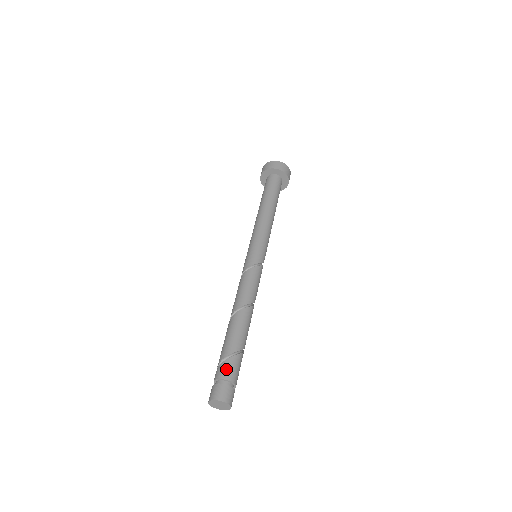
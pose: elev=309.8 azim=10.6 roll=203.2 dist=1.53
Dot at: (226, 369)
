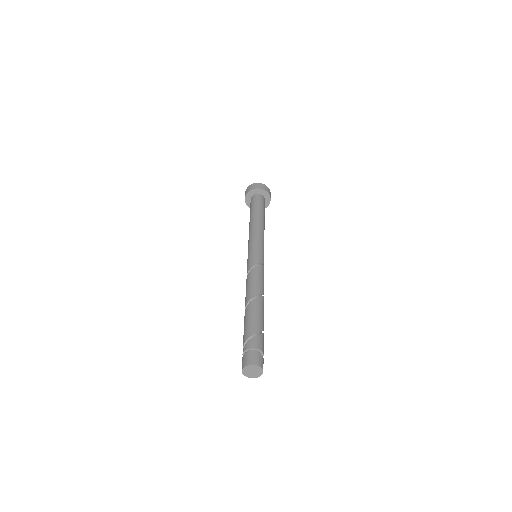
Dot at: (261, 342)
